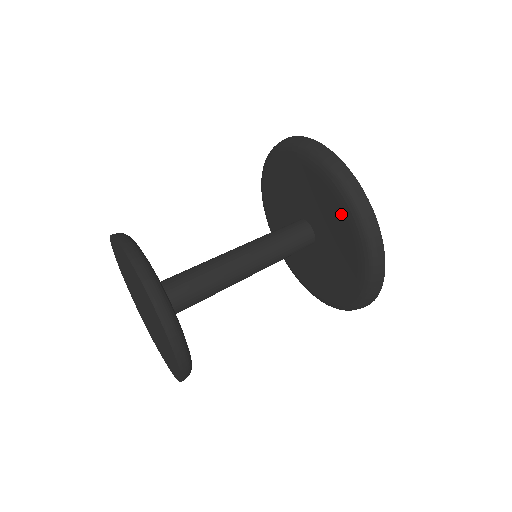
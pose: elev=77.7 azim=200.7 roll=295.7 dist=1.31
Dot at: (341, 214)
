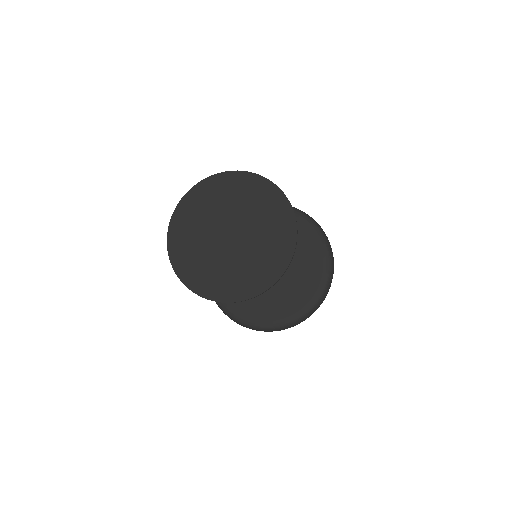
Dot at: (316, 260)
